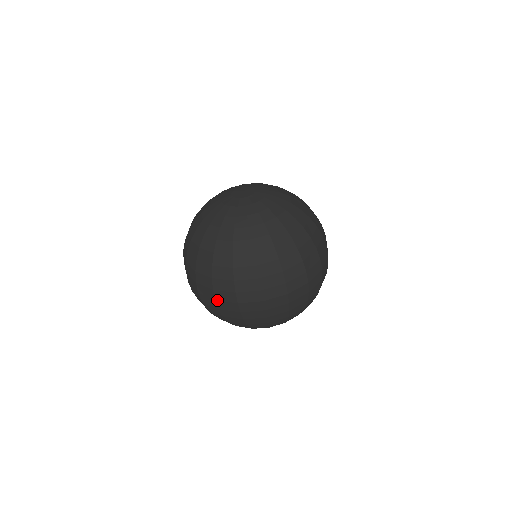
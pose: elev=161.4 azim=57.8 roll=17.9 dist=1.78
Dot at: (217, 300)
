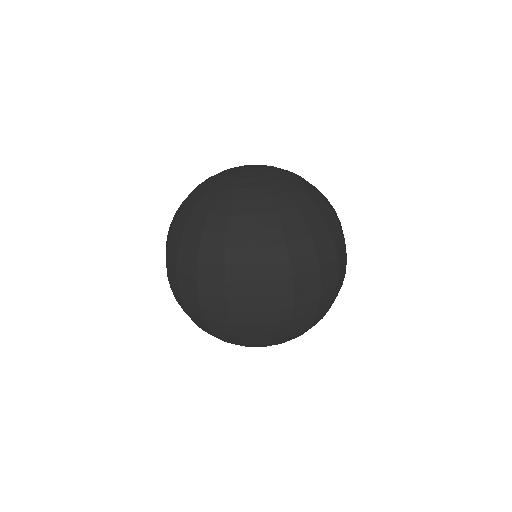
Dot at: (230, 298)
